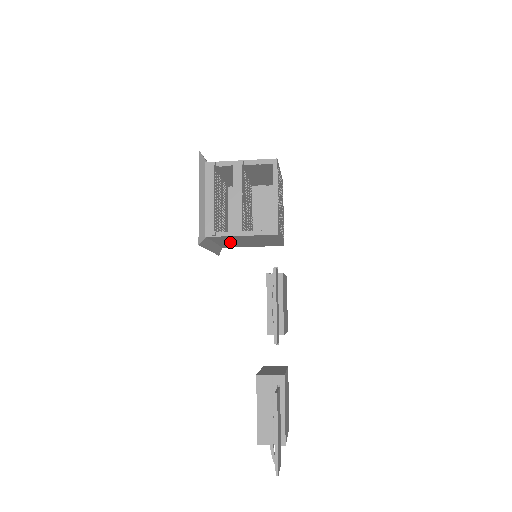
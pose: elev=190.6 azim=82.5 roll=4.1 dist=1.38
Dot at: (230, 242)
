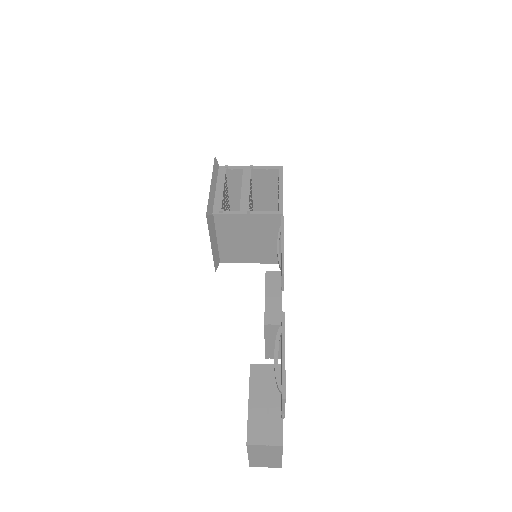
Dot at: (232, 241)
